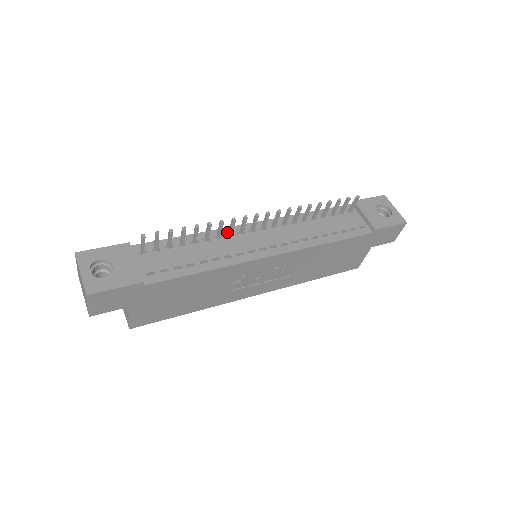
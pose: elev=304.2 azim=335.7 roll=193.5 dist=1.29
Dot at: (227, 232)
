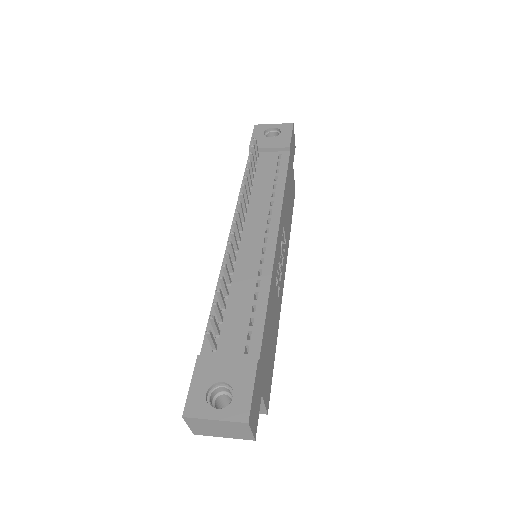
Dot at: occluded
